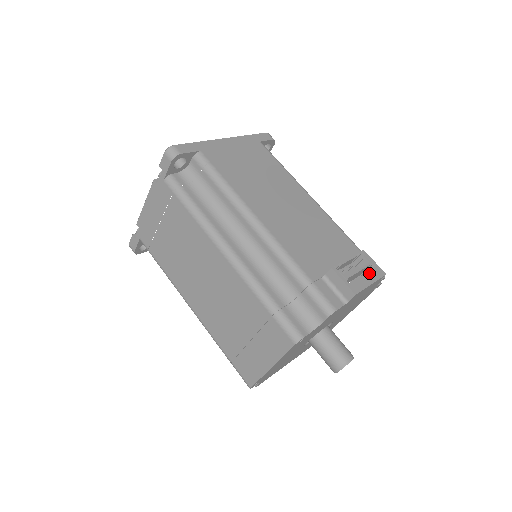
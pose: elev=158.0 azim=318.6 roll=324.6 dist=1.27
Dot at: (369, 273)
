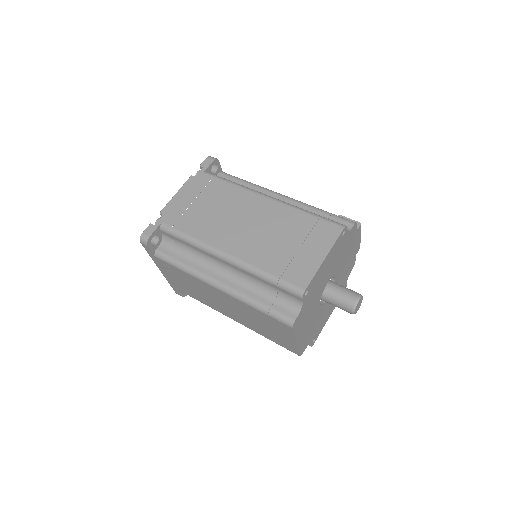
Dot at: occluded
